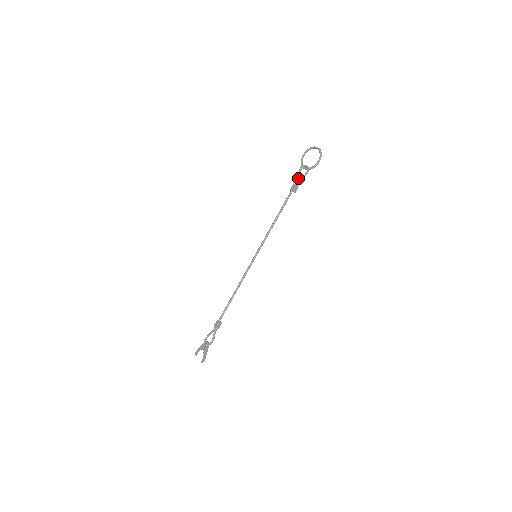
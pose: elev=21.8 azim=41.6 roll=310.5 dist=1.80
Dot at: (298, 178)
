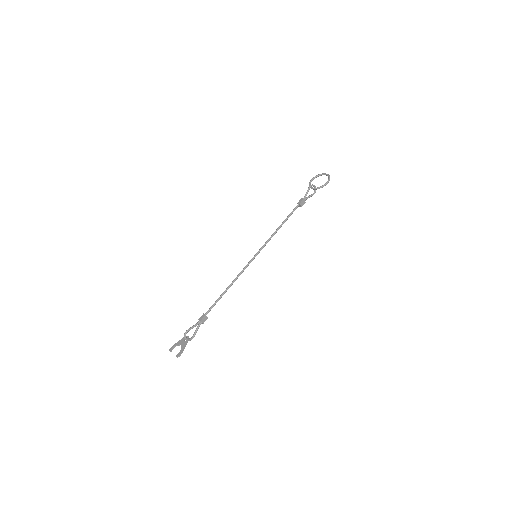
Dot at: (306, 194)
